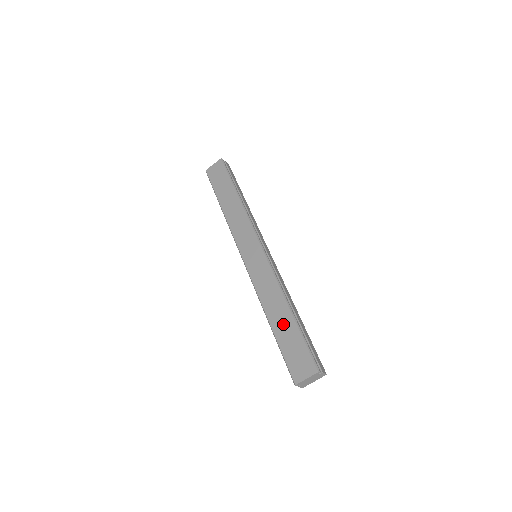
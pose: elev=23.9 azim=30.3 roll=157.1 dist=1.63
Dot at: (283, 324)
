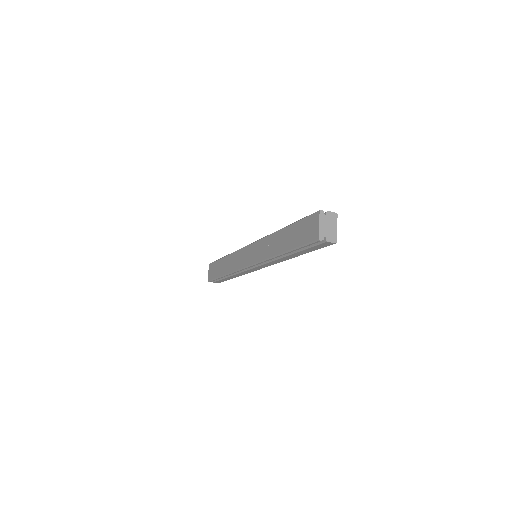
Dot at: (286, 238)
